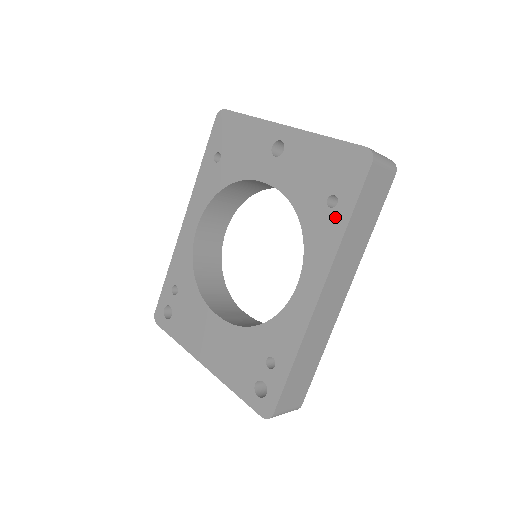
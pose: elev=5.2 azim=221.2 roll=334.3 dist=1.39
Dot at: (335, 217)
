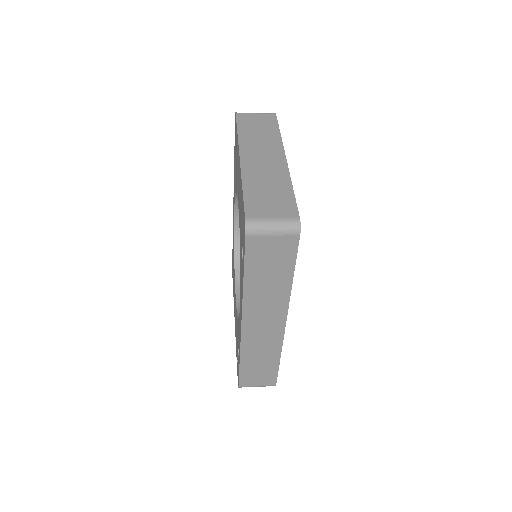
Dot at: (242, 268)
